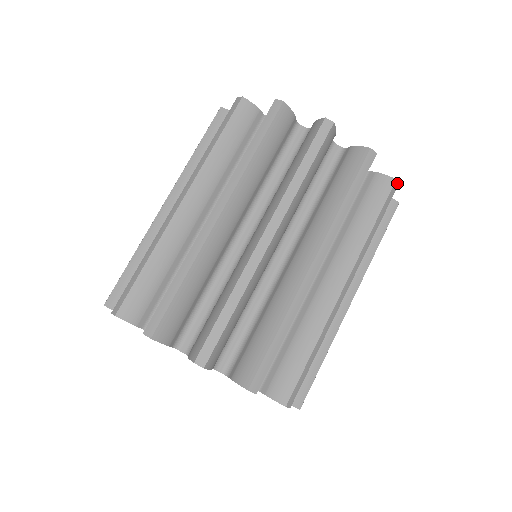
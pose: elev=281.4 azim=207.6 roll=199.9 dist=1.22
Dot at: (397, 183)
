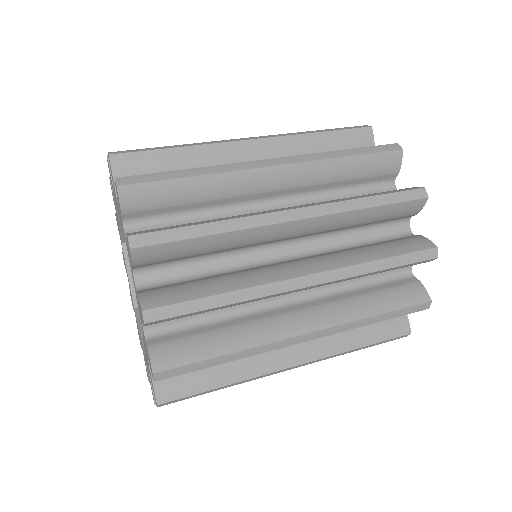
Dot at: (400, 147)
